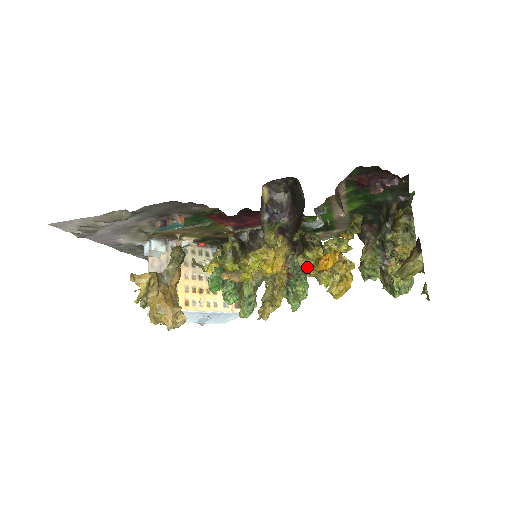
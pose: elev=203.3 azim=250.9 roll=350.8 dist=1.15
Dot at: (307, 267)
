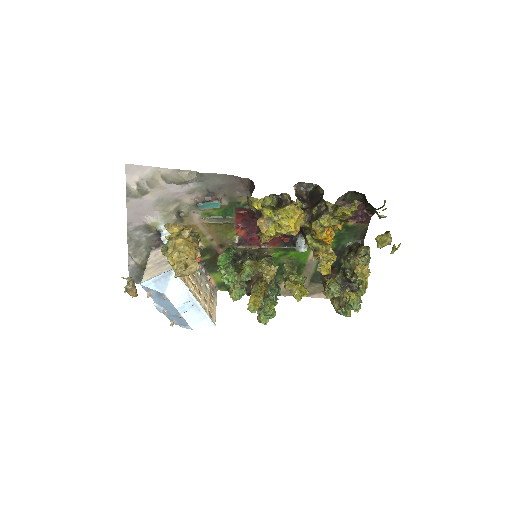
Dot at: (288, 279)
